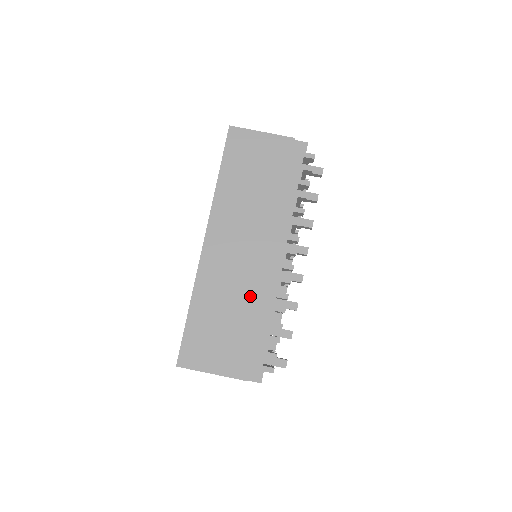
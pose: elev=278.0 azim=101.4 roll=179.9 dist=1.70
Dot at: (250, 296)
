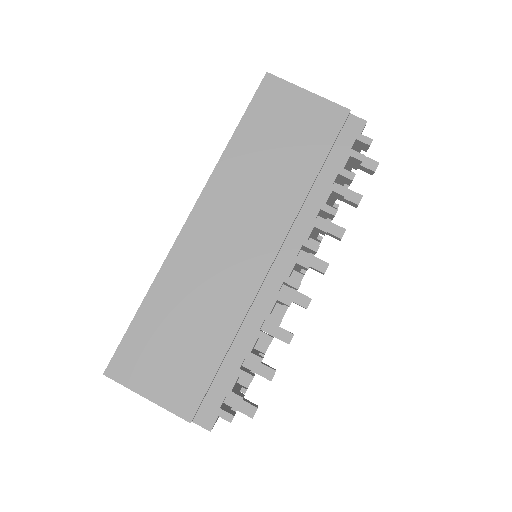
Dot at: (229, 308)
